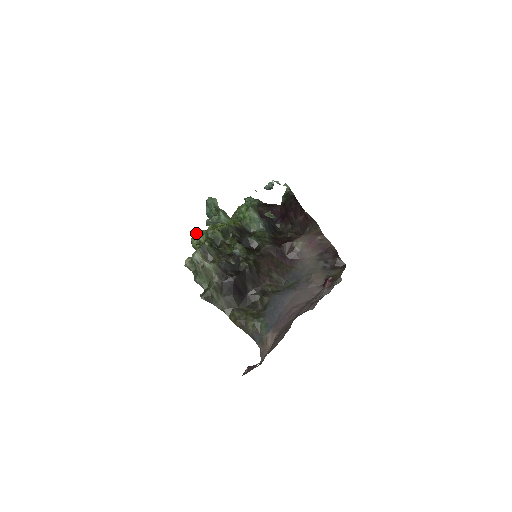
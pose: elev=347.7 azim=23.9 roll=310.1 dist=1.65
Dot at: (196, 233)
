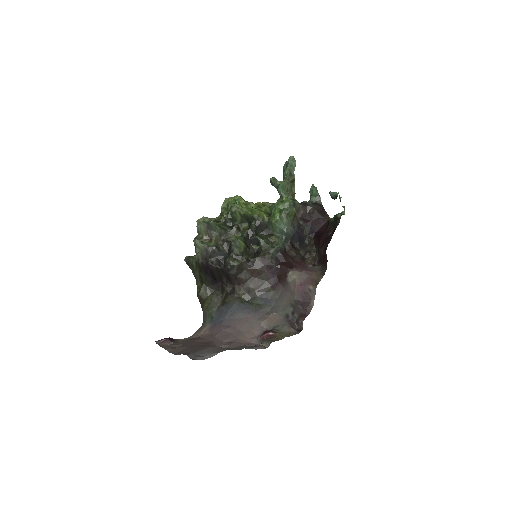
Dot at: (229, 198)
